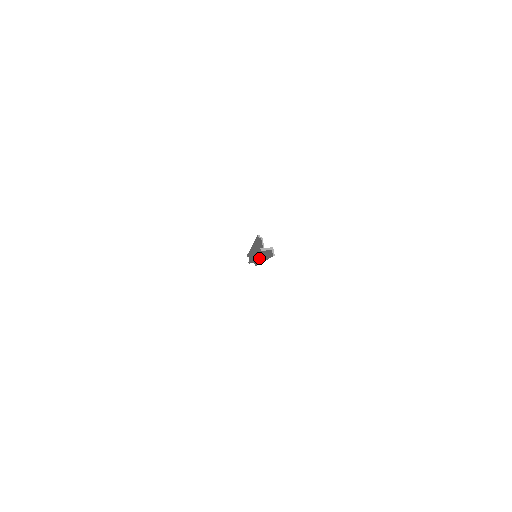
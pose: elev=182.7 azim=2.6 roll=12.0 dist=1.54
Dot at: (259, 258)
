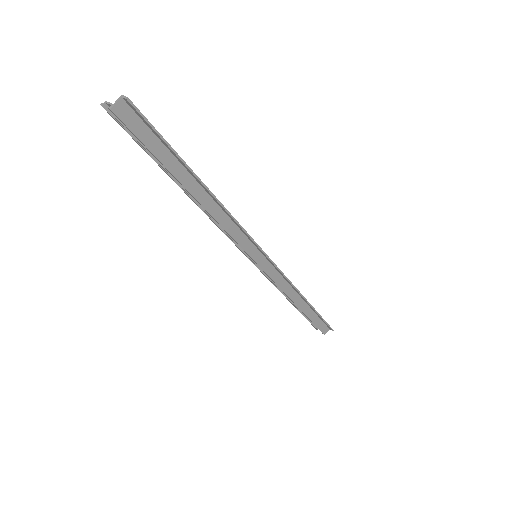
Dot at: (258, 252)
